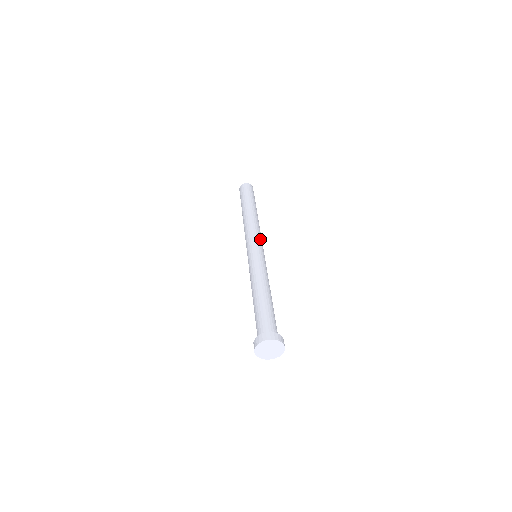
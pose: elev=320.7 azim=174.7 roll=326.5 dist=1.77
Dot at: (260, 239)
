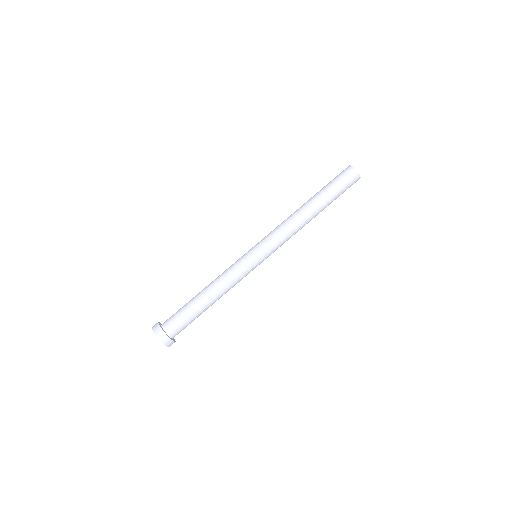
Dot at: (273, 242)
